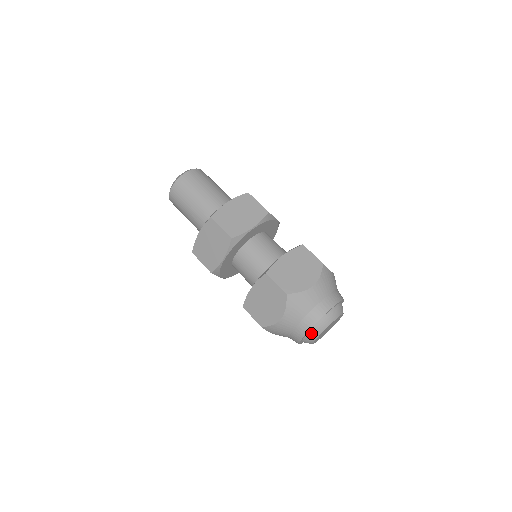
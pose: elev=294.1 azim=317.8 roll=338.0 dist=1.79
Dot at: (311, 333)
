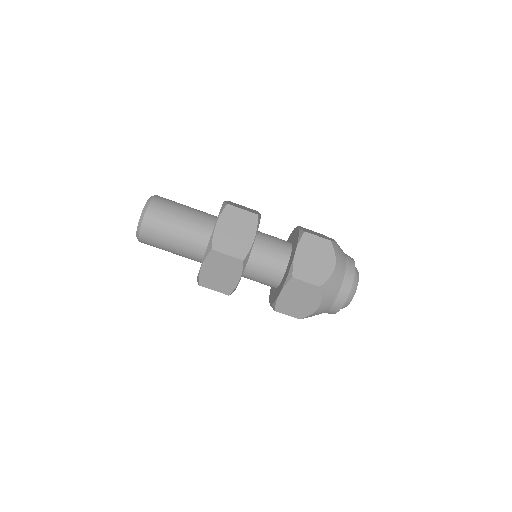
Dot at: occluded
